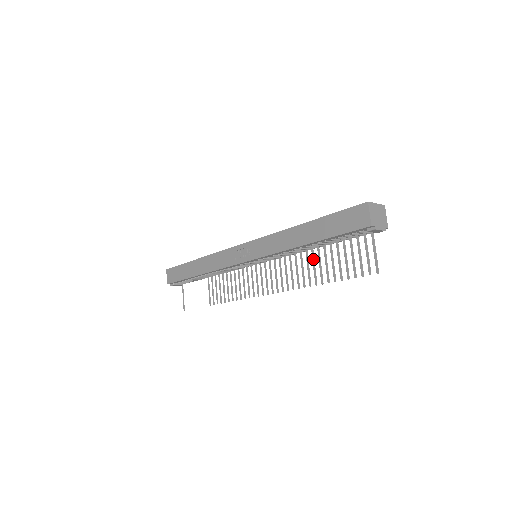
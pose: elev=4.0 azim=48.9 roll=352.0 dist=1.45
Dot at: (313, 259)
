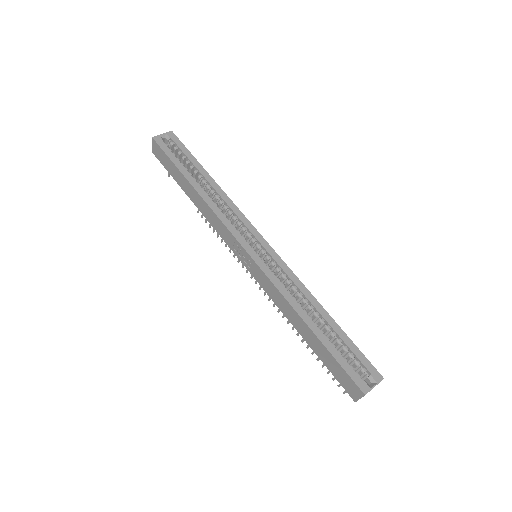
Dot at: occluded
